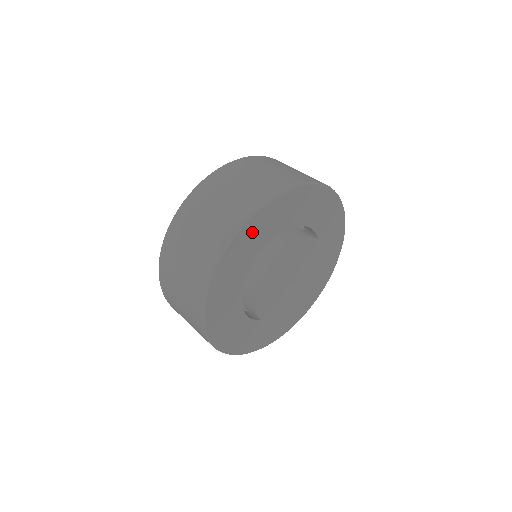
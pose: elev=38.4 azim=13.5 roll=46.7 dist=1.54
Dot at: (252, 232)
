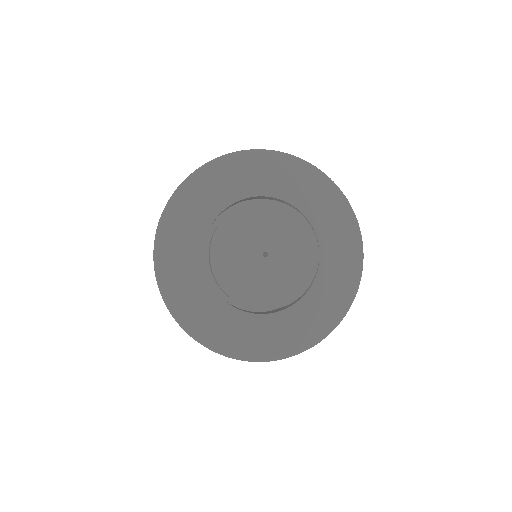
Dot at: (293, 173)
